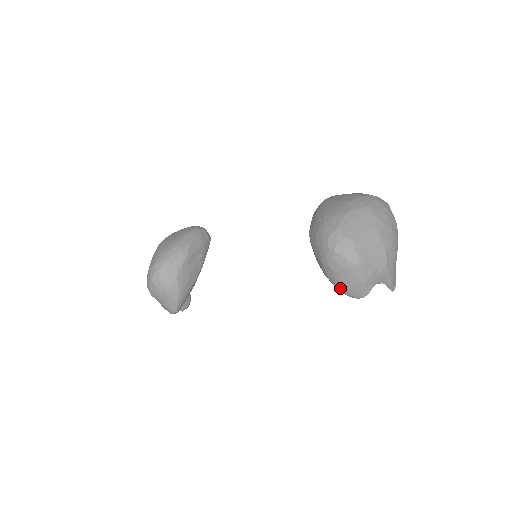
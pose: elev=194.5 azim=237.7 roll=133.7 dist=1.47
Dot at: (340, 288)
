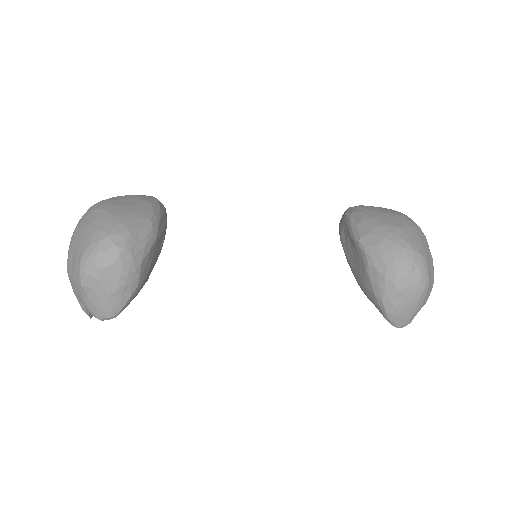
Dot at: (392, 313)
